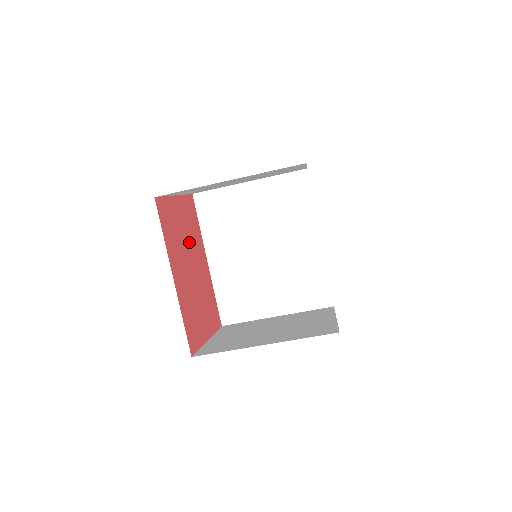
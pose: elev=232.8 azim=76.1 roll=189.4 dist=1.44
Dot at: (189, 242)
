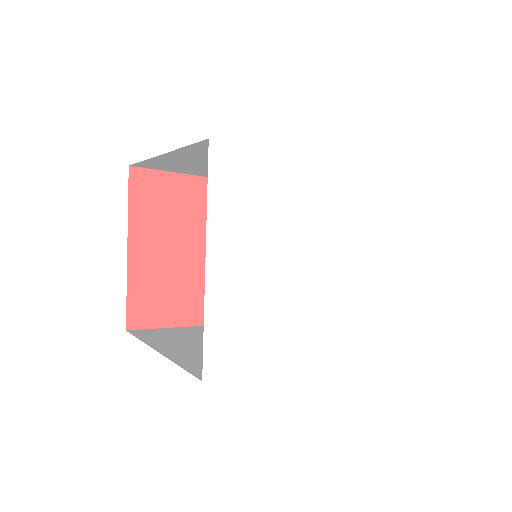
Dot at: (186, 240)
